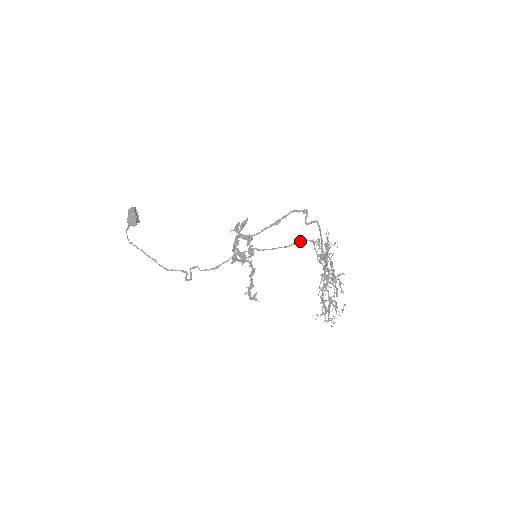
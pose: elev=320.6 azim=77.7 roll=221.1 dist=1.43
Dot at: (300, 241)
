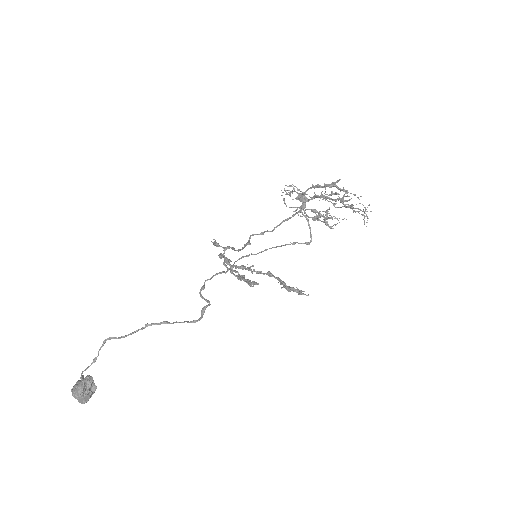
Dot at: (281, 245)
